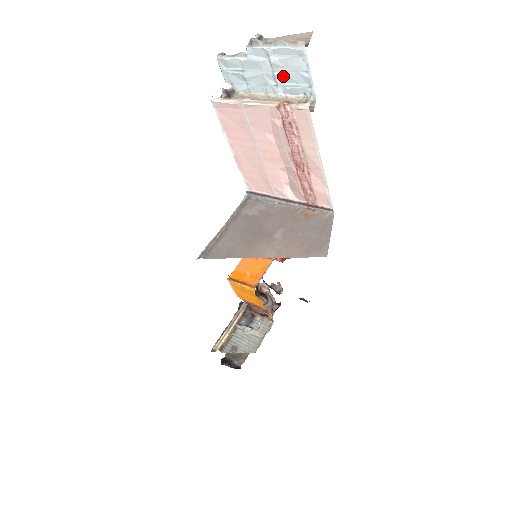
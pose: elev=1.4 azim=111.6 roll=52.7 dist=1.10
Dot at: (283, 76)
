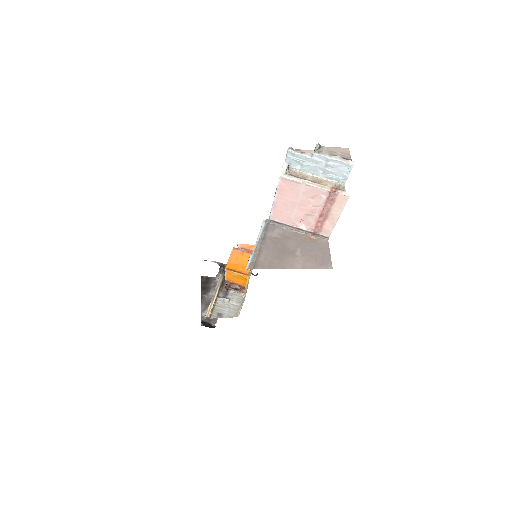
Dot at: (330, 171)
